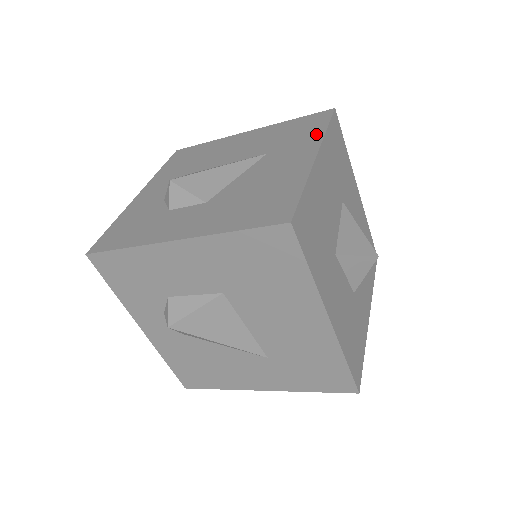
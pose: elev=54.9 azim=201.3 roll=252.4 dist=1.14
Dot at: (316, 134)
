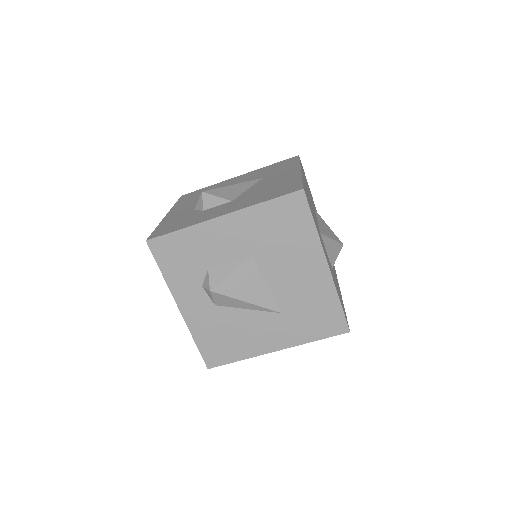
Dot at: (294, 164)
